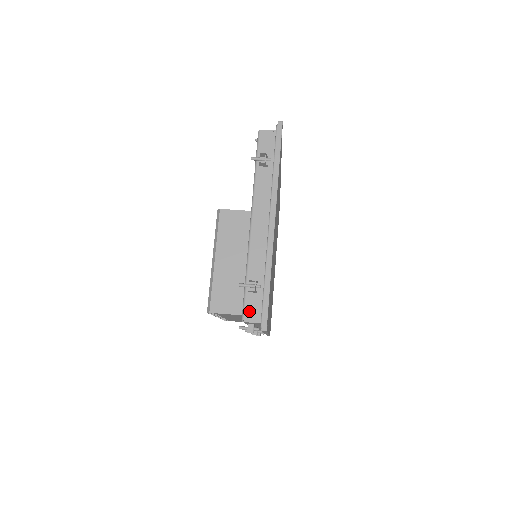
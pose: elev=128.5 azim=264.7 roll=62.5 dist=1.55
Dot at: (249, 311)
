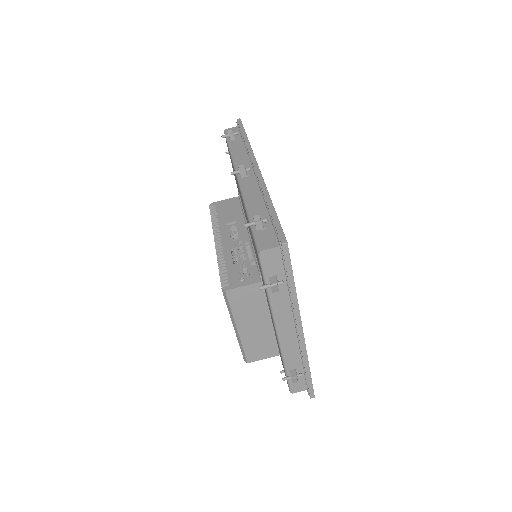
Dot at: (295, 387)
